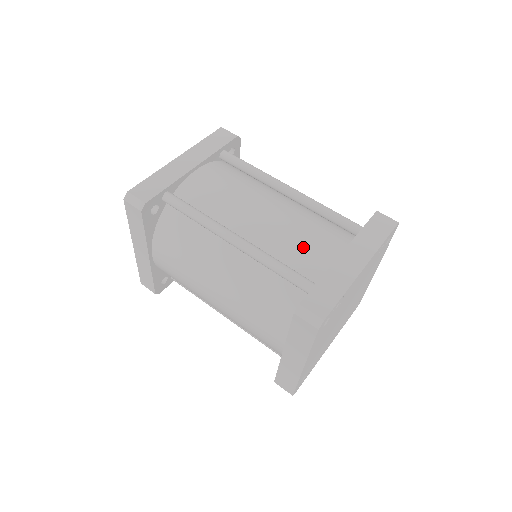
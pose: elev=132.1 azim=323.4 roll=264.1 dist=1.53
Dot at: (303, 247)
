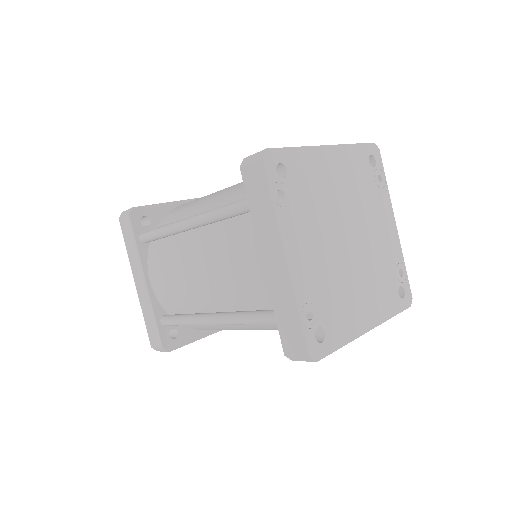
Dot at: (243, 282)
